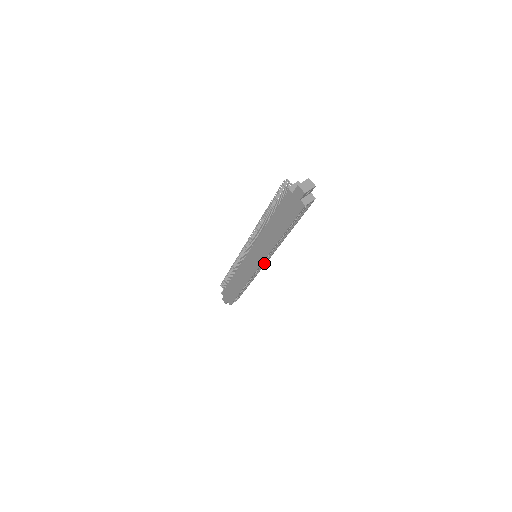
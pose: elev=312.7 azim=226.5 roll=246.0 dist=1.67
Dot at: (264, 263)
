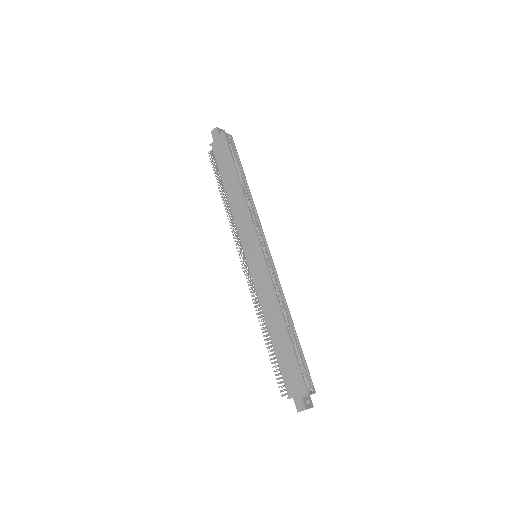
Dot at: (269, 257)
